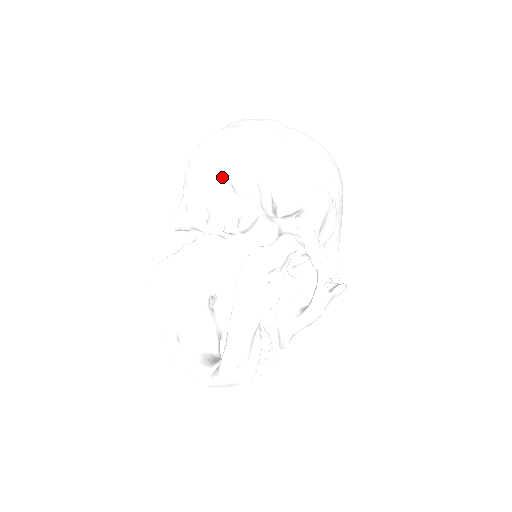
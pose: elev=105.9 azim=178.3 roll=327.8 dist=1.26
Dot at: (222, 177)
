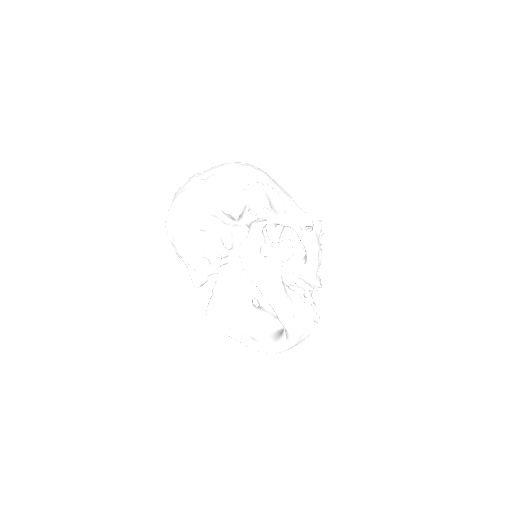
Dot at: (192, 231)
